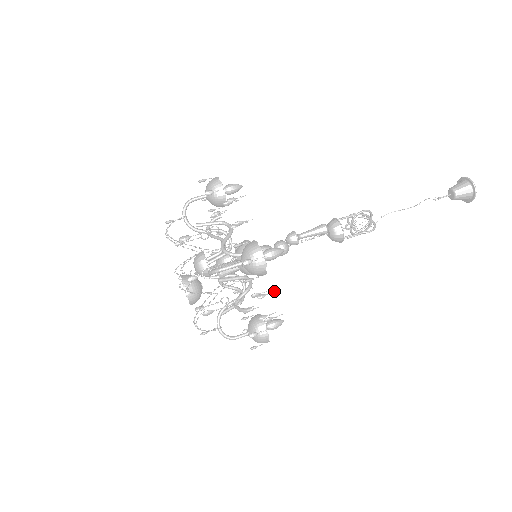
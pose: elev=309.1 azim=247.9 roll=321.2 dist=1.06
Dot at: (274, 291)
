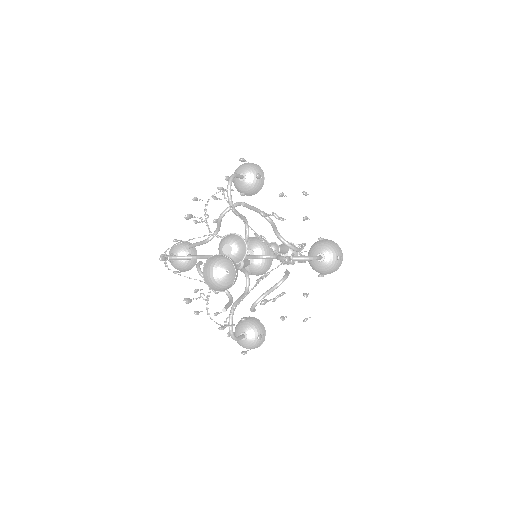
Dot at: occluded
